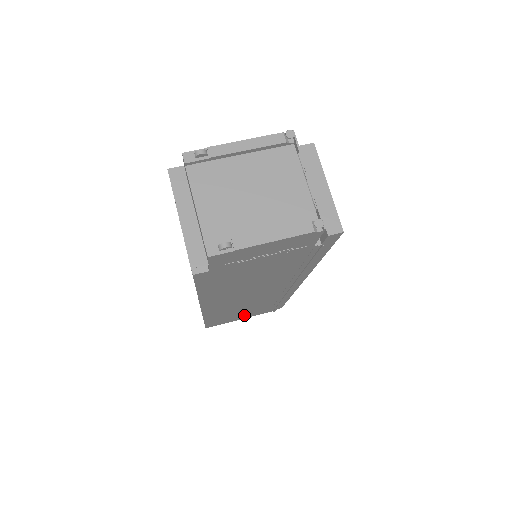
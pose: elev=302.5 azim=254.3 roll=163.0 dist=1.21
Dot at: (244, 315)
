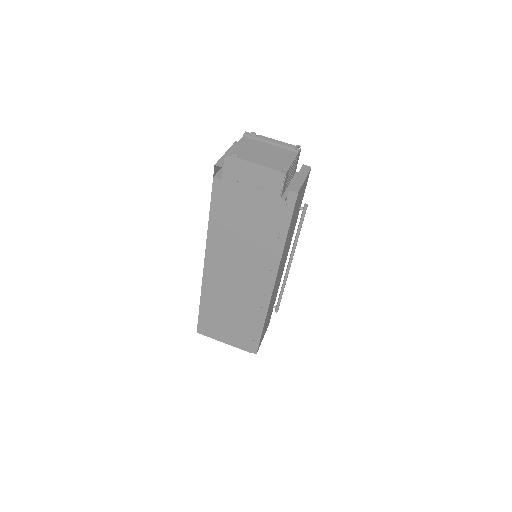
Dot at: (227, 331)
